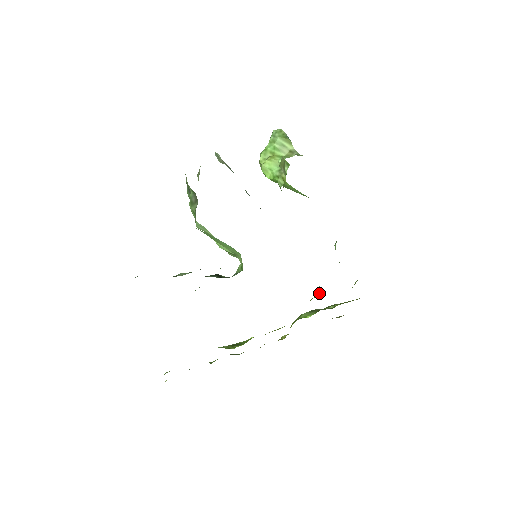
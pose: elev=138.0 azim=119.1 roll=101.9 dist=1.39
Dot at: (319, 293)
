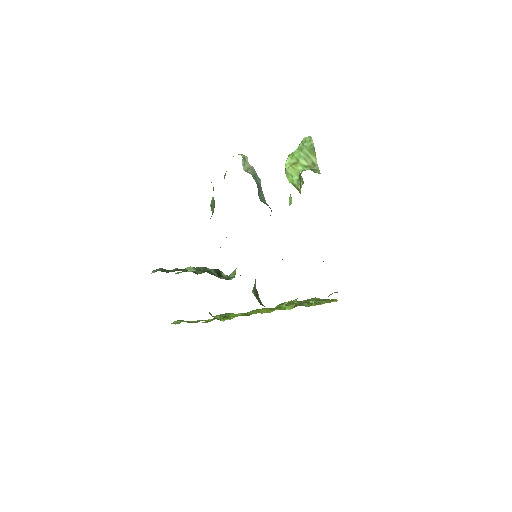
Dot at: (295, 300)
